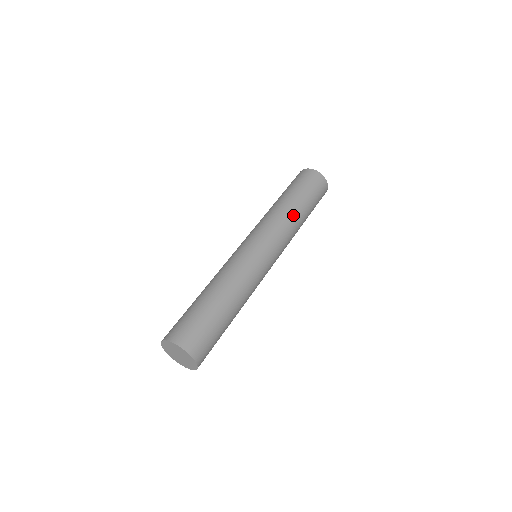
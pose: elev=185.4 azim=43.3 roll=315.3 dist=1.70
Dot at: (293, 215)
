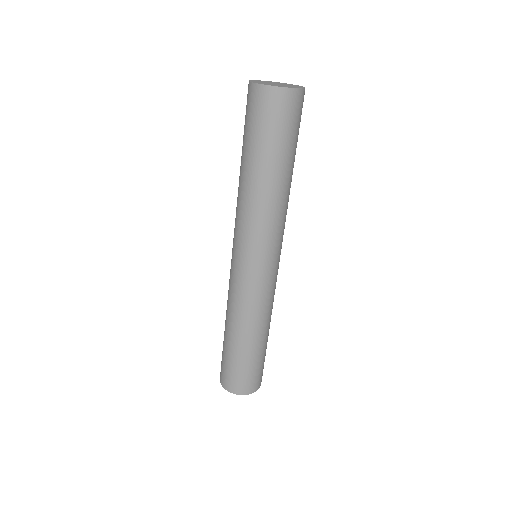
Dot at: (283, 196)
